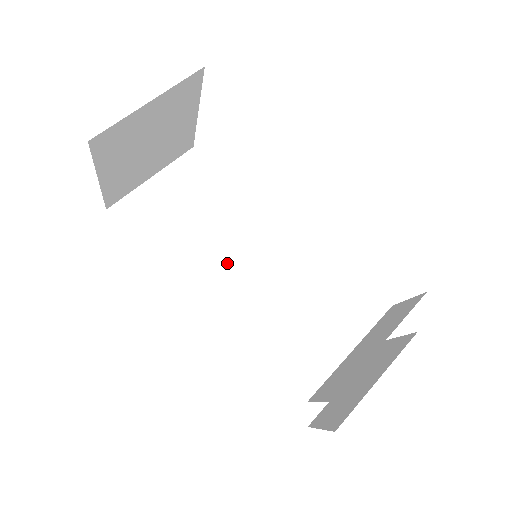
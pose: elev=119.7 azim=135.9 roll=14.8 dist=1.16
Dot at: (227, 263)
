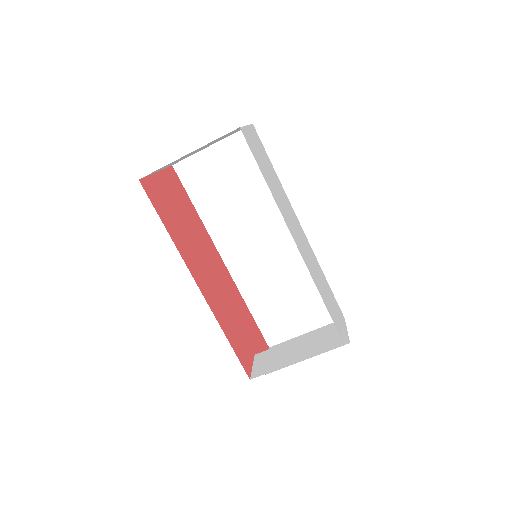
Dot at: (250, 230)
